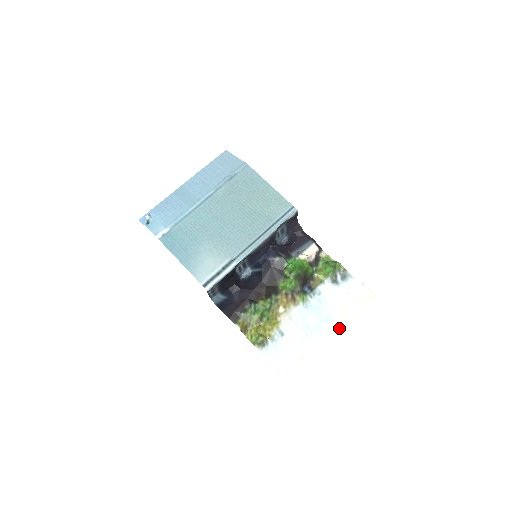
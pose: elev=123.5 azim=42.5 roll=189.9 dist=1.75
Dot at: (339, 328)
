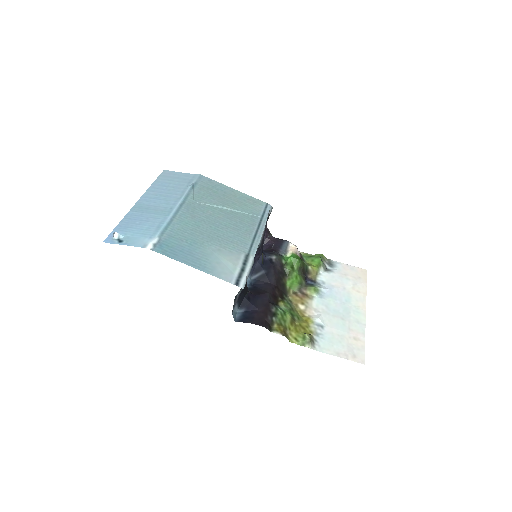
Dot at: (363, 303)
